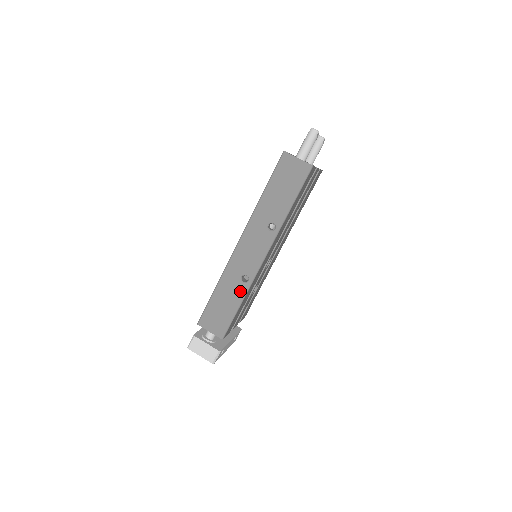
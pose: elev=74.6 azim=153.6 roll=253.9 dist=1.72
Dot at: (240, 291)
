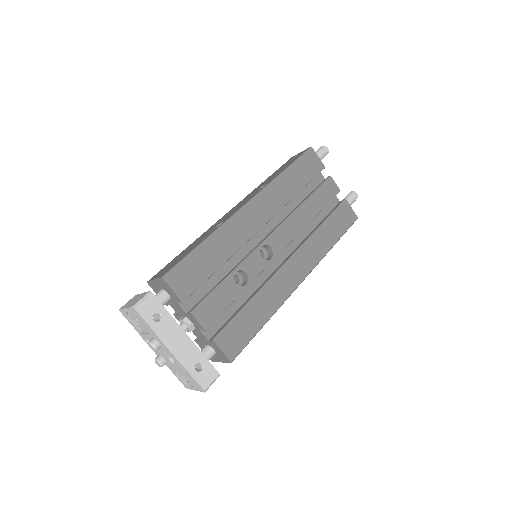
Dot at: (209, 234)
